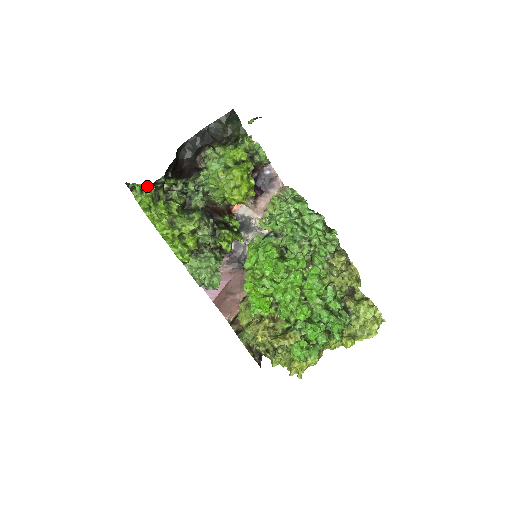
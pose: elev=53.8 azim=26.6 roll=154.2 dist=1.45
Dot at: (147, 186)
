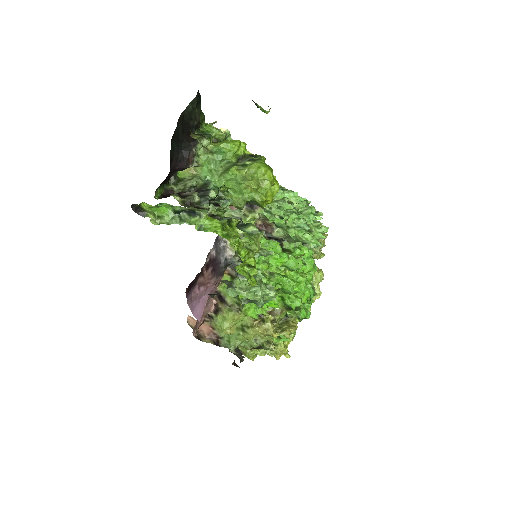
Dot at: occluded
